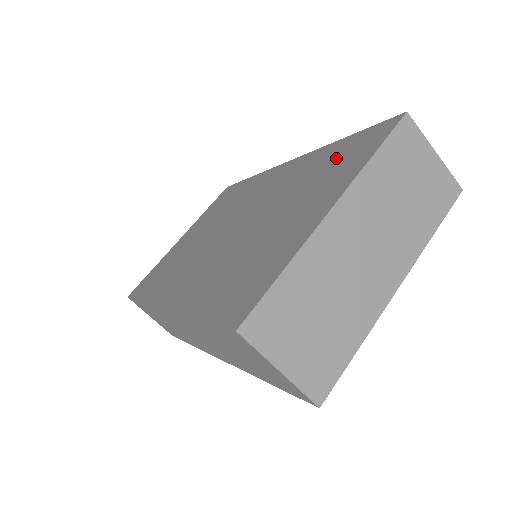
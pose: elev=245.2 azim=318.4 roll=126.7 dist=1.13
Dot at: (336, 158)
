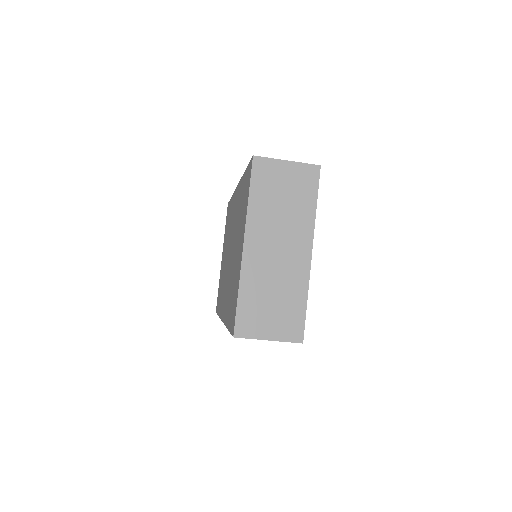
Dot at: (243, 194)
